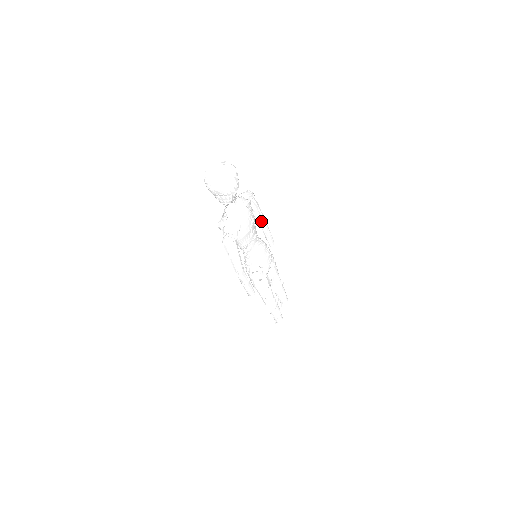
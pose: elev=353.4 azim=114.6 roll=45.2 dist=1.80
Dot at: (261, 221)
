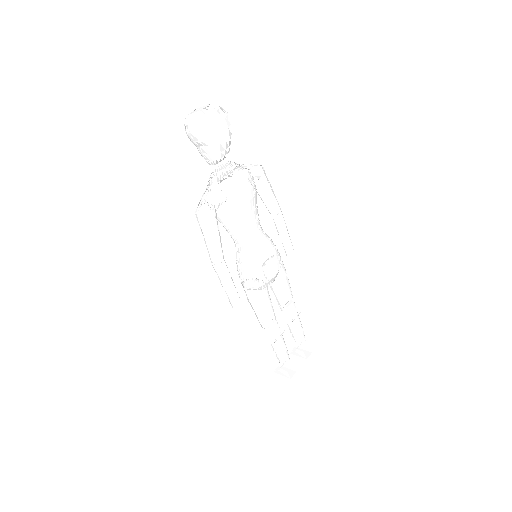
Dot at: (274, 214)
